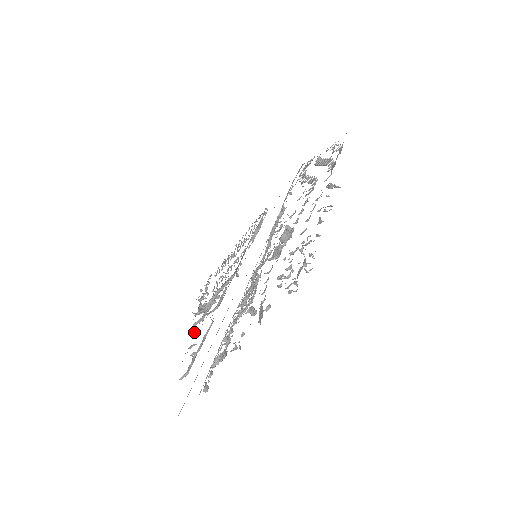
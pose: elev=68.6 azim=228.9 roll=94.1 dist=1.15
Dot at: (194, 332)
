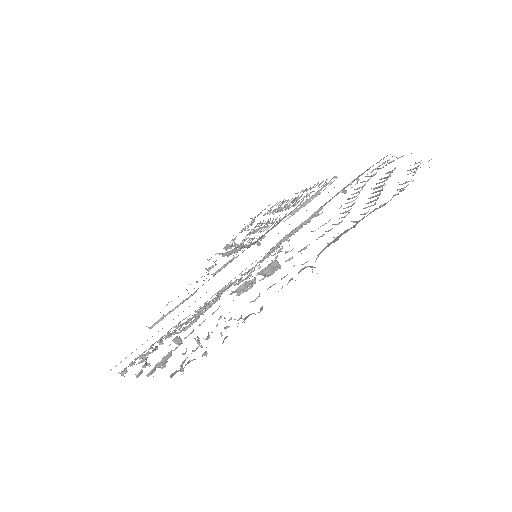
Dot at: occluded
